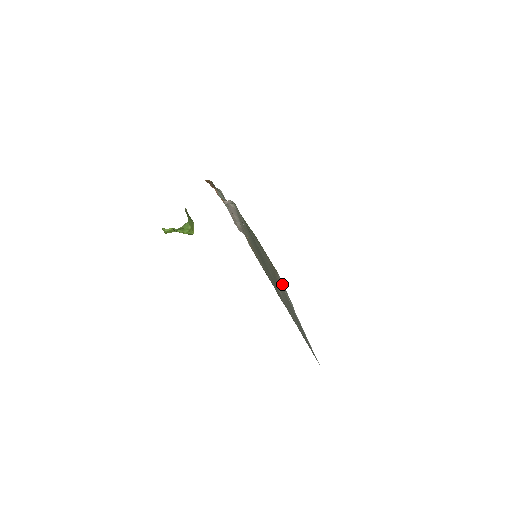
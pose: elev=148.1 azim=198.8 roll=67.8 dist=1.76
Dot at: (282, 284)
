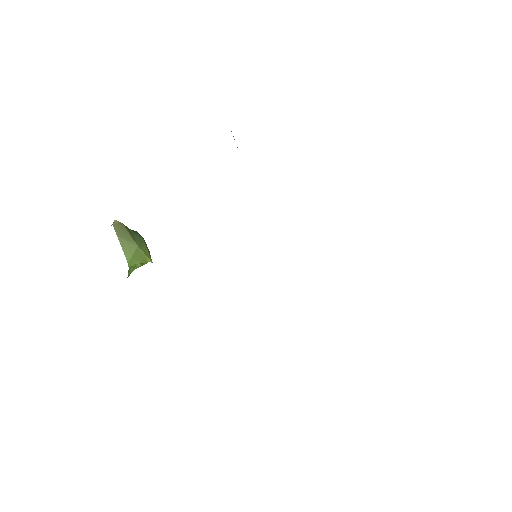
Dot at: occluded
